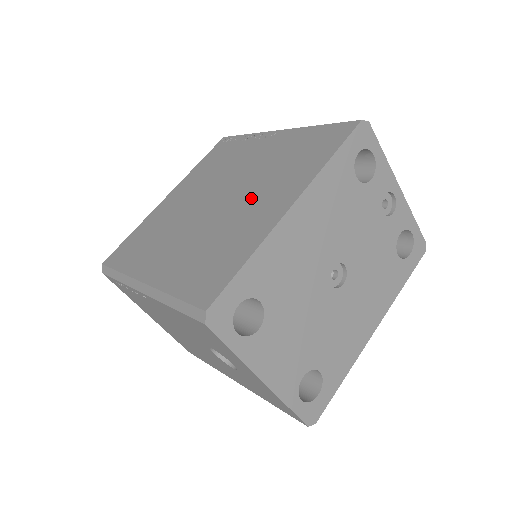
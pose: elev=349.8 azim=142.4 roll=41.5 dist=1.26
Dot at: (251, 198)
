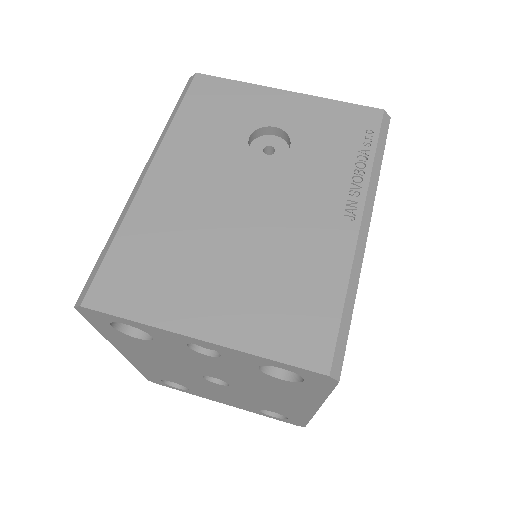
Dot at: occluded
